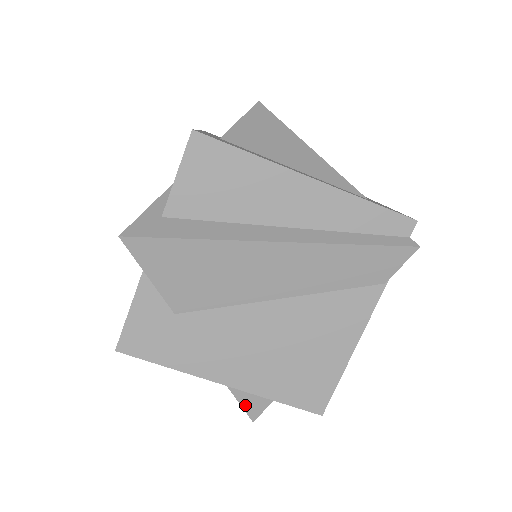
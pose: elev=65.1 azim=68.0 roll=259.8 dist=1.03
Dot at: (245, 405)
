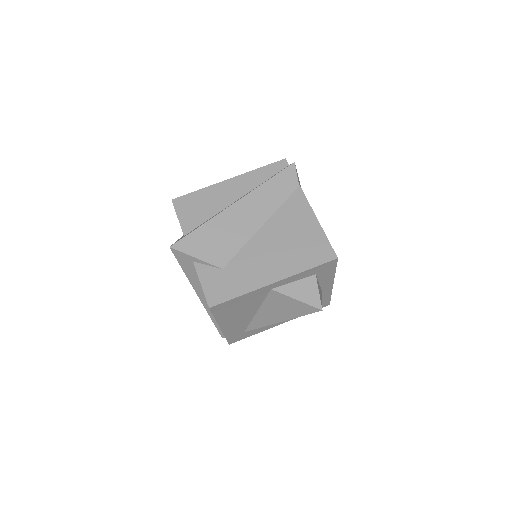
Dot at: (306, 301)
